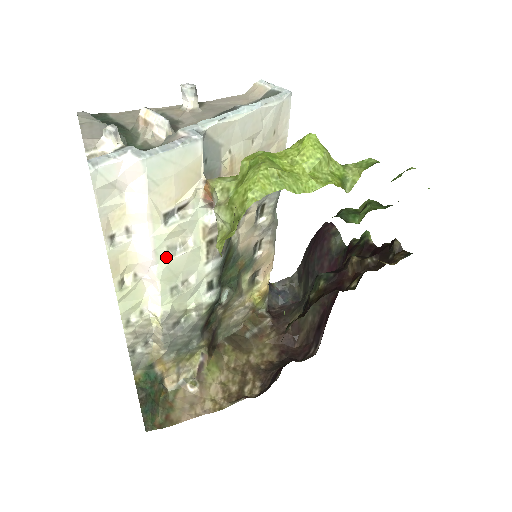
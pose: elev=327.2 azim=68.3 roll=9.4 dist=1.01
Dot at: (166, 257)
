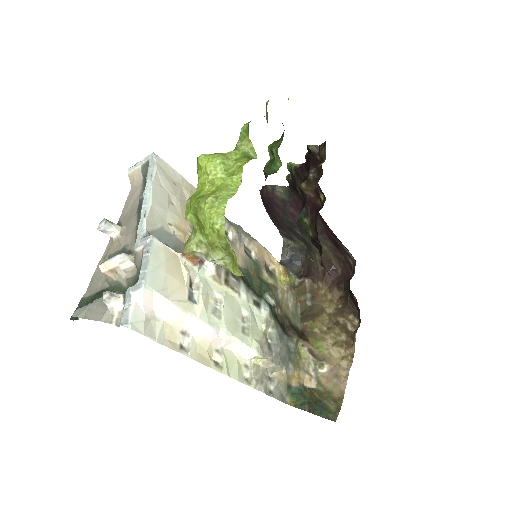
Dot at: (218, 319)
